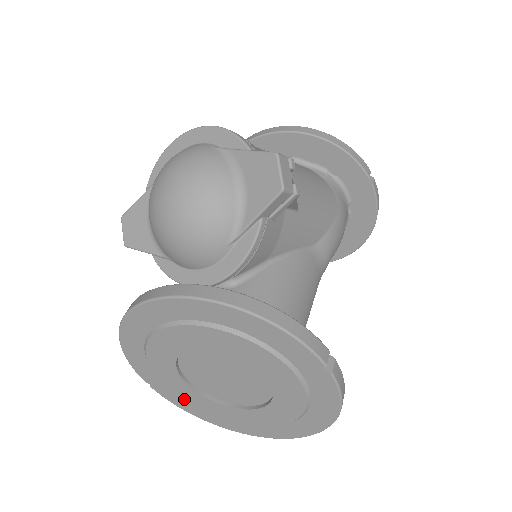
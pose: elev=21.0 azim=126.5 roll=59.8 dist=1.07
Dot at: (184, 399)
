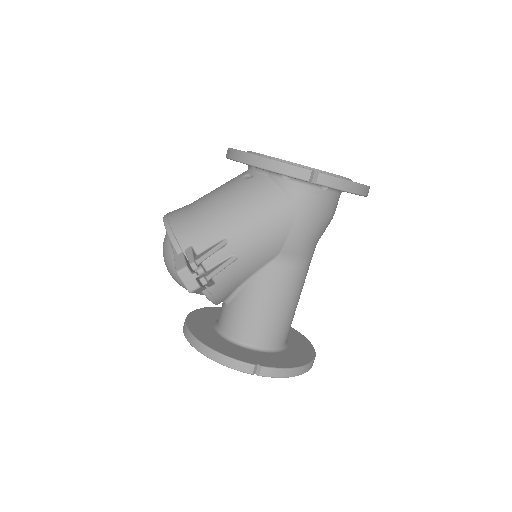
Dot at: occluded
